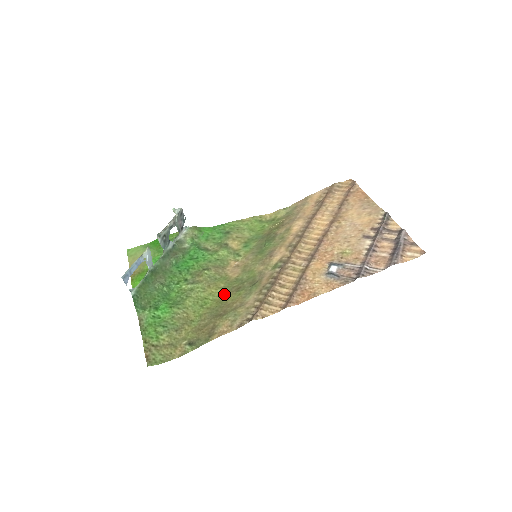
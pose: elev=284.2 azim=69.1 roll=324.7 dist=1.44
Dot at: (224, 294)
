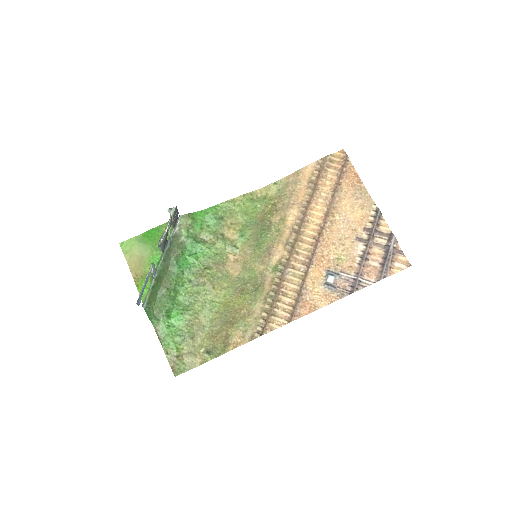
Dot at: (229, 296)
